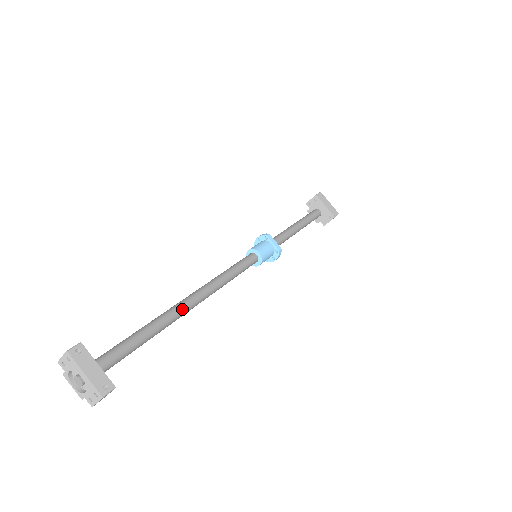
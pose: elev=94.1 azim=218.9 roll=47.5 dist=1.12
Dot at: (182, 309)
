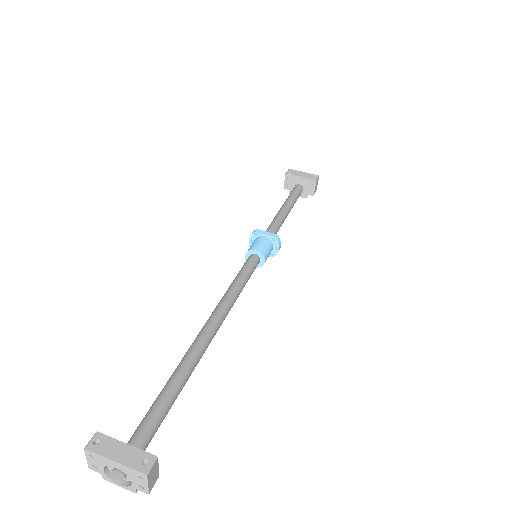
Dot at: (200, 343)
